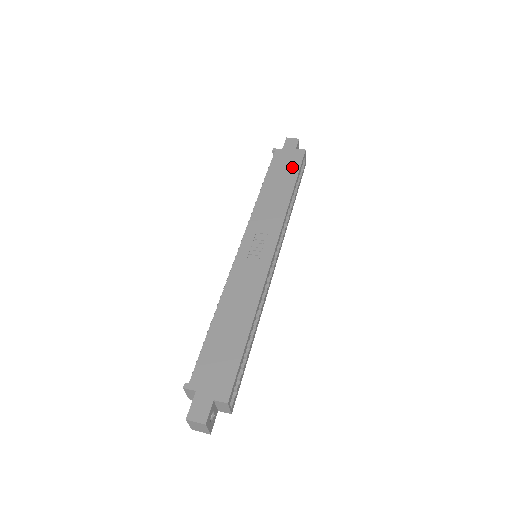
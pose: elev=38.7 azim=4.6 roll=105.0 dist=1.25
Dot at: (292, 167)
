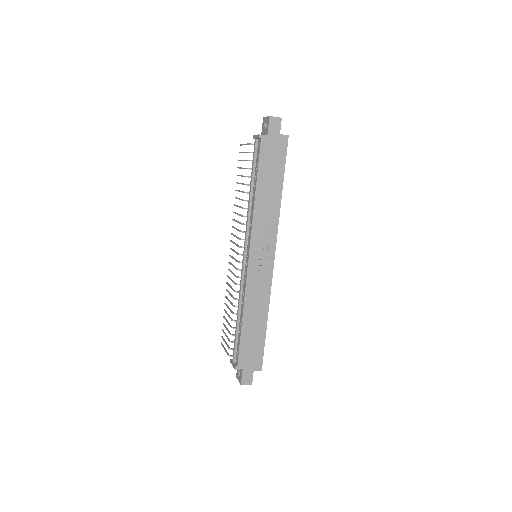
Dot at: (279, 162)
